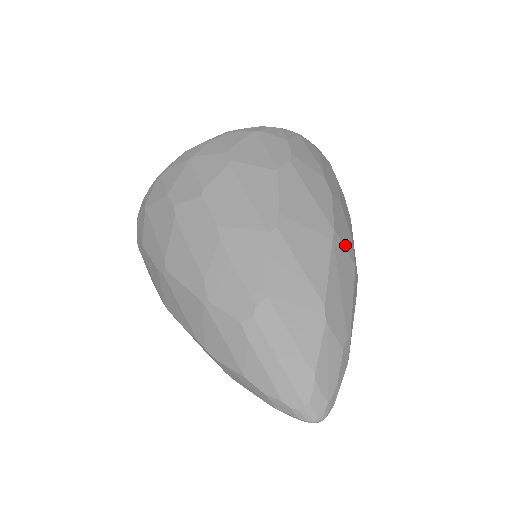
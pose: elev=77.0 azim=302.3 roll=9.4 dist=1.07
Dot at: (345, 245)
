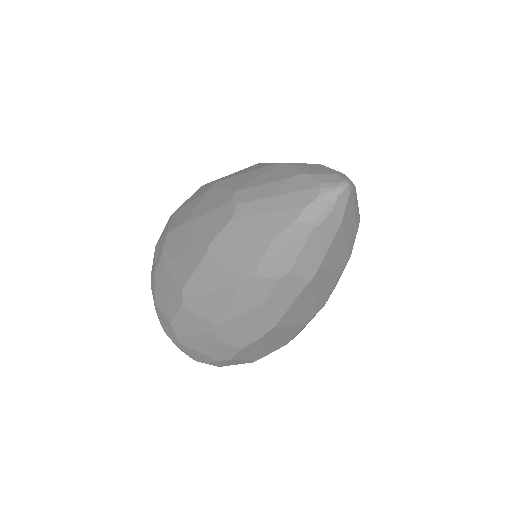
Dot at: occluded
